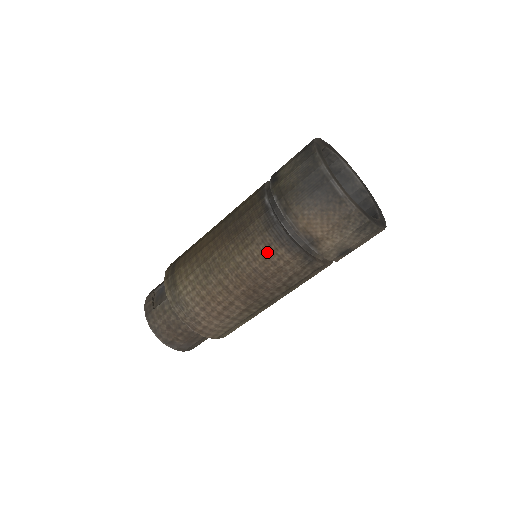
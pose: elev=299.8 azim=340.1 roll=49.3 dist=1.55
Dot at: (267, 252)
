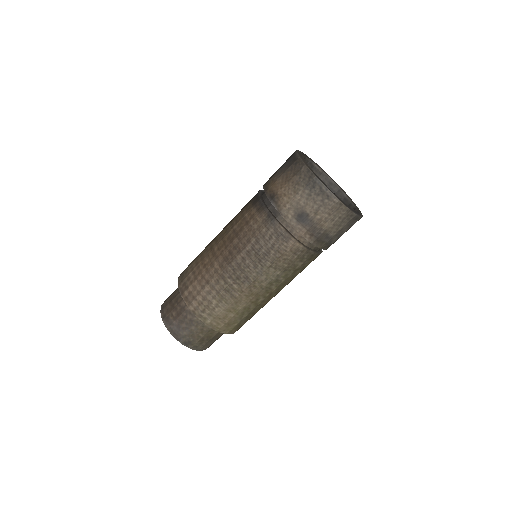
Dot at: (245, 214)
